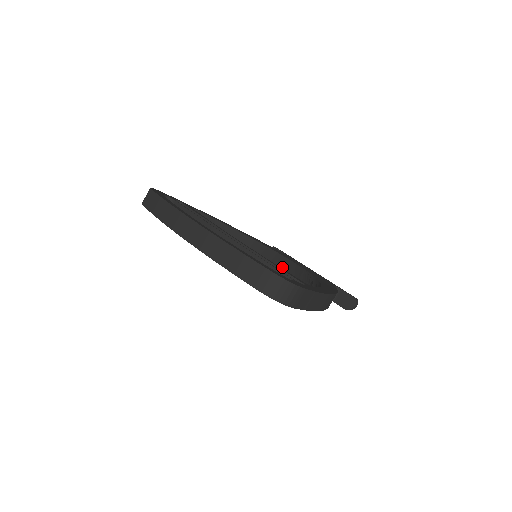
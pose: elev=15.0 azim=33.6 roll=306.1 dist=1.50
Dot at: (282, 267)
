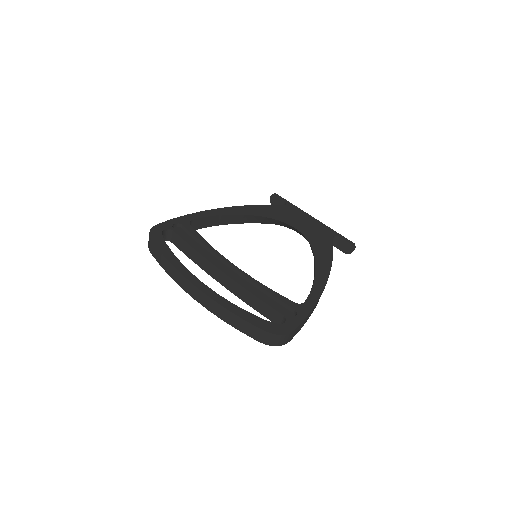
Dot at: (284, 226)
